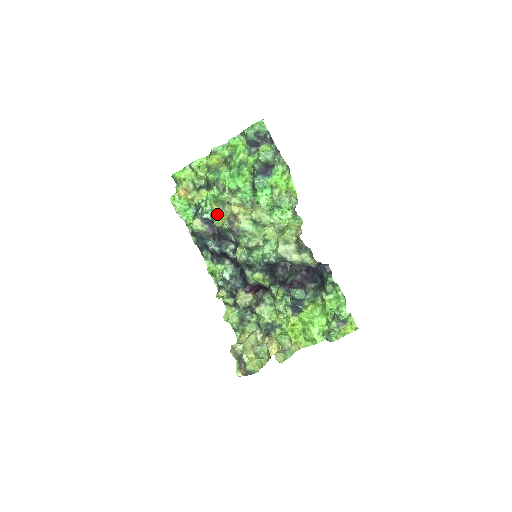
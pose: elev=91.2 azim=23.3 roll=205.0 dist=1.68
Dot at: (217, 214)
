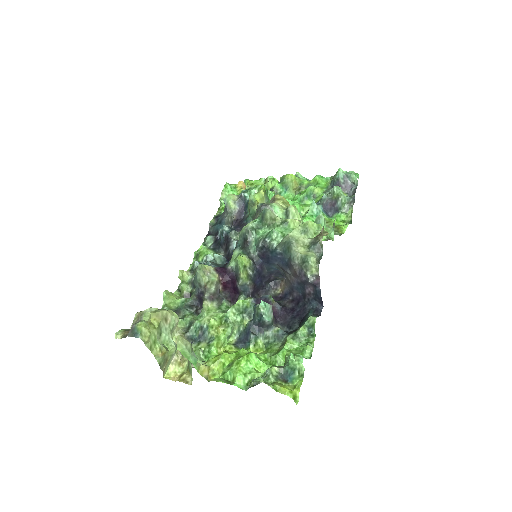
Dot at: (258, 196)
